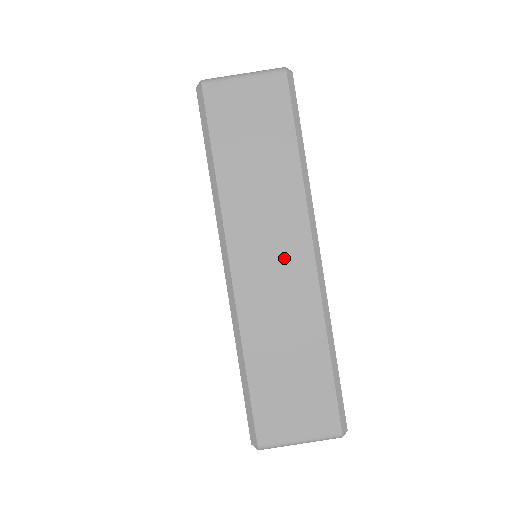
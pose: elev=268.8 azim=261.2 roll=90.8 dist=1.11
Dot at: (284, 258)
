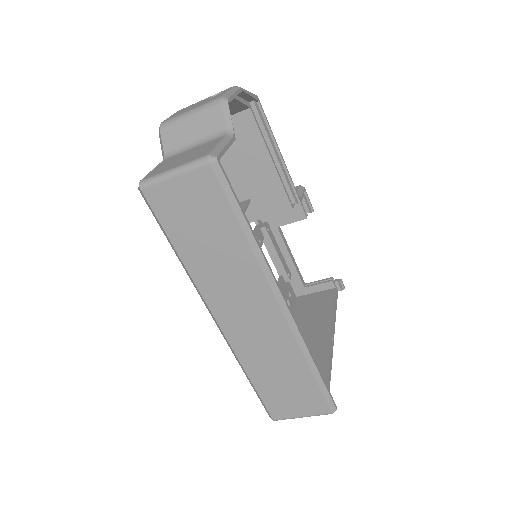
Dot at: (256, 312)
